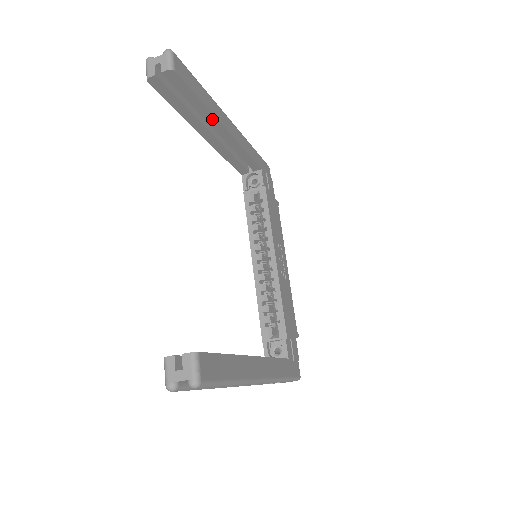
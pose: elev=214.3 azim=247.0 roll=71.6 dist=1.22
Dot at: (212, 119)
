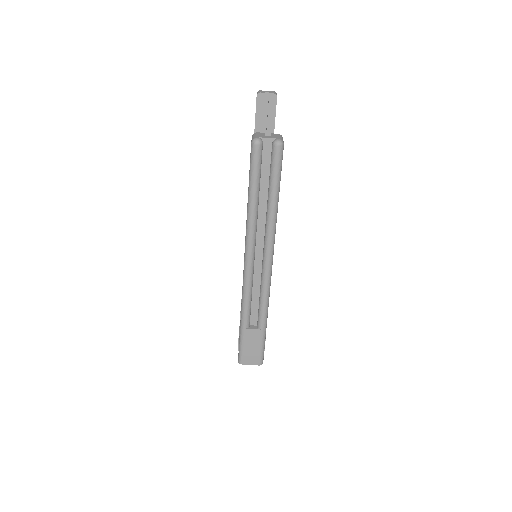
Dot at: occluded
